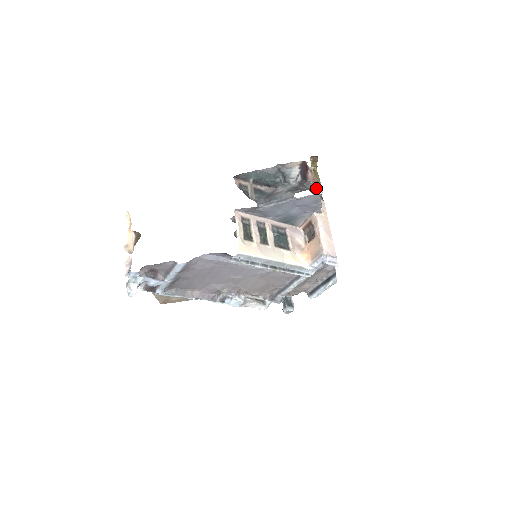
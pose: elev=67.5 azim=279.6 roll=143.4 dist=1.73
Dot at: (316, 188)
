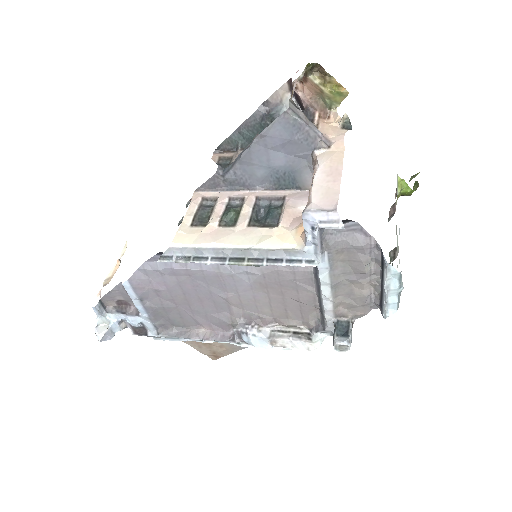
Dot at: (325, 114)
